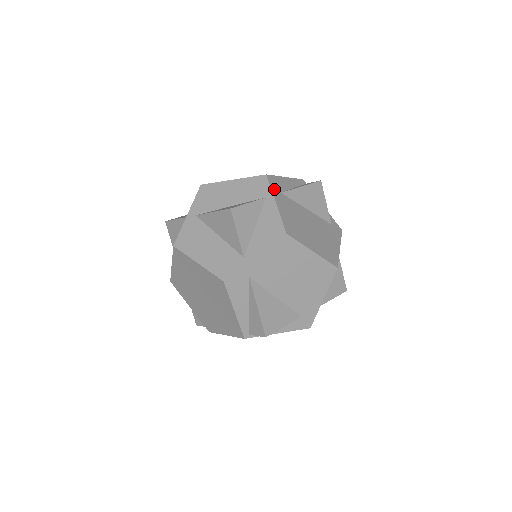
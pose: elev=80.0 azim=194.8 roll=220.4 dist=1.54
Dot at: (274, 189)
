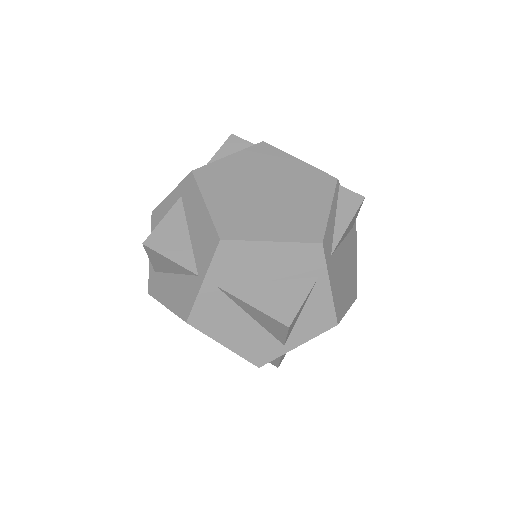
Dot at: (328, 261)
